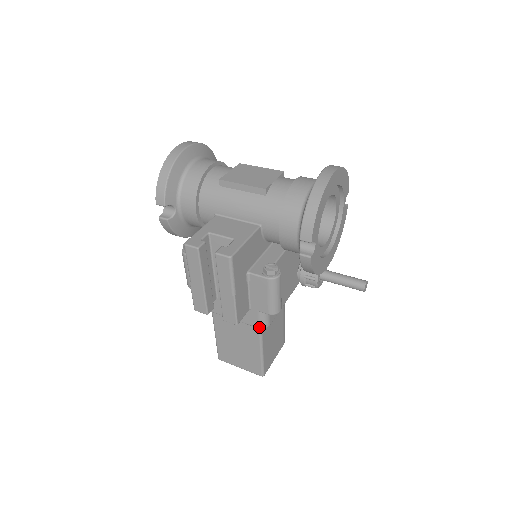
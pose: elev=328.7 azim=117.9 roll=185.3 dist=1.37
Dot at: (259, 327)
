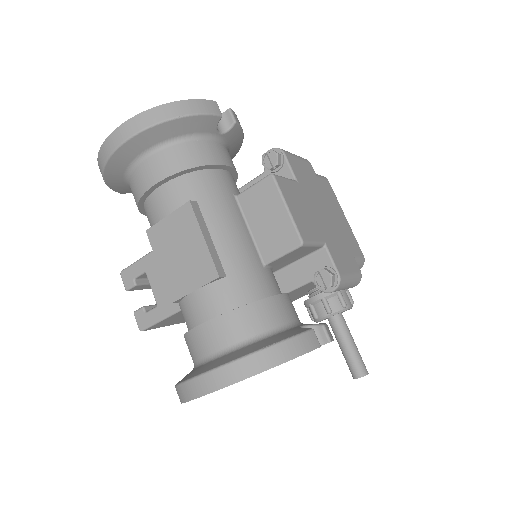
Dot at: occluded
